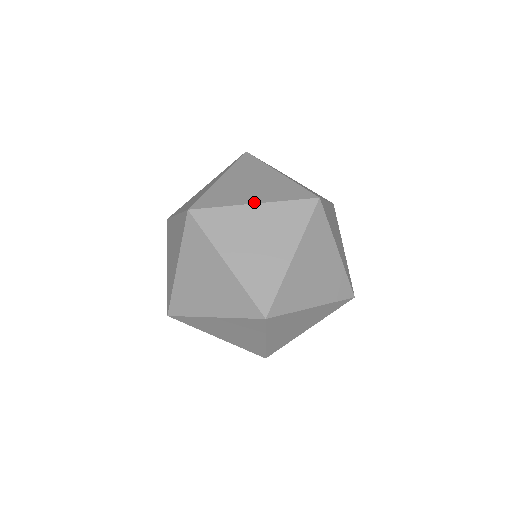
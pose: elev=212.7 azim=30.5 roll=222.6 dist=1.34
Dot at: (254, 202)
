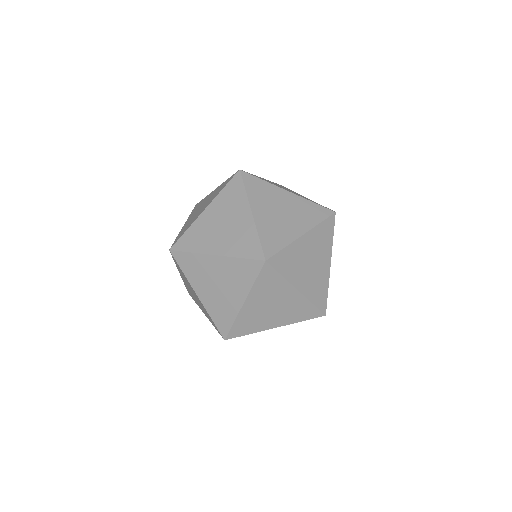
Dot at: (302, 233)
